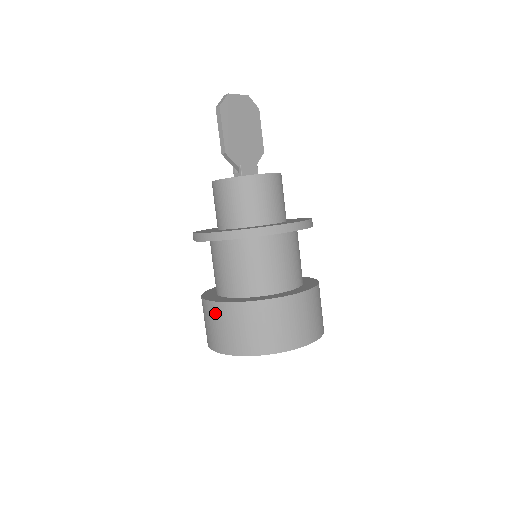
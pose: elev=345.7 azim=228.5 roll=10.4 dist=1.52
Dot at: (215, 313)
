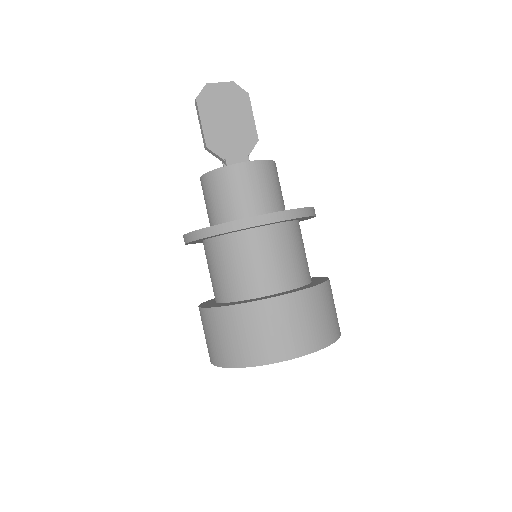
Dot at: (203, 320)
